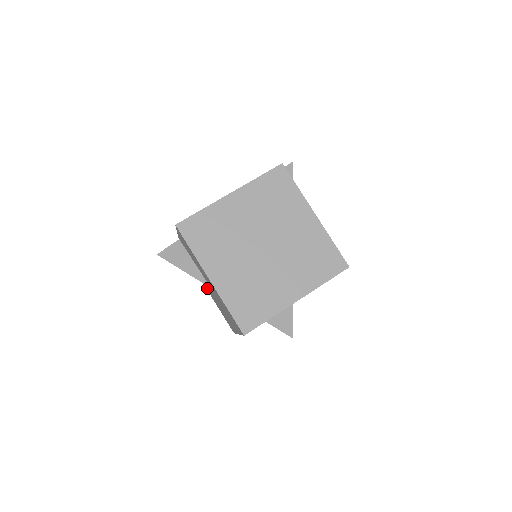
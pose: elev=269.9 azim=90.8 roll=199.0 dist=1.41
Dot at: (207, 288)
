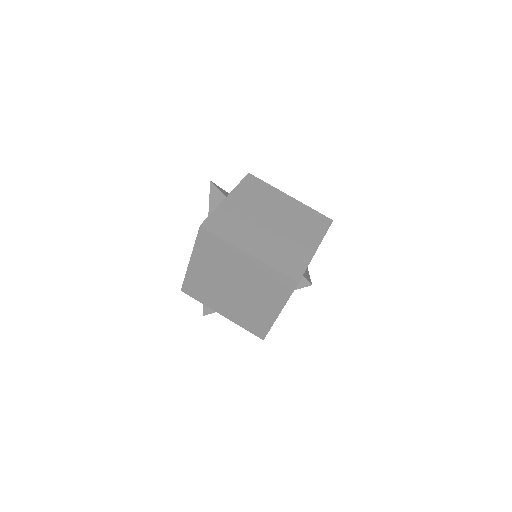
Dot at: occluded
